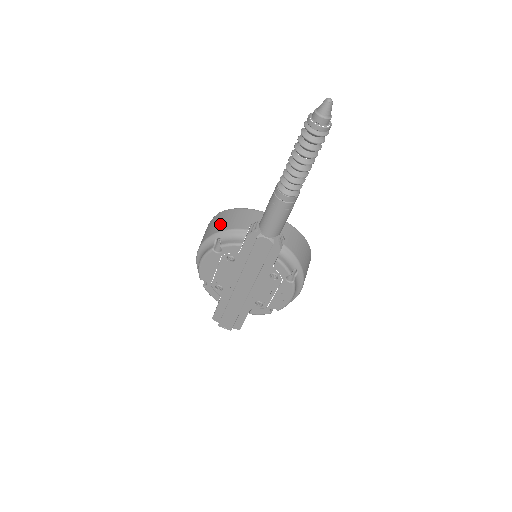
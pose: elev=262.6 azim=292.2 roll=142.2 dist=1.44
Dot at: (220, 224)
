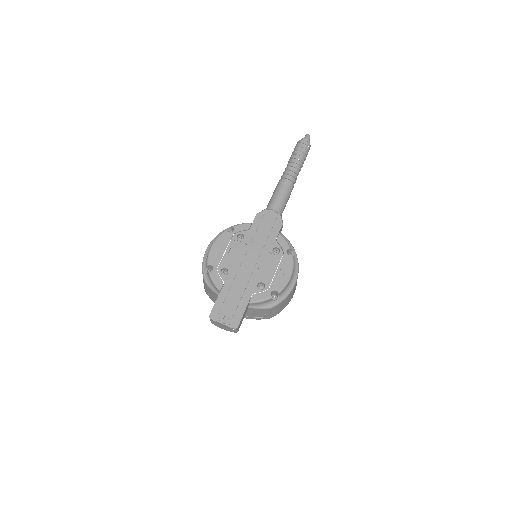
Dot at: occluded
